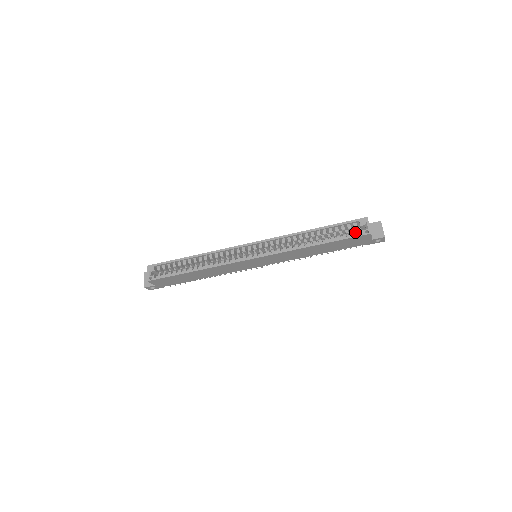
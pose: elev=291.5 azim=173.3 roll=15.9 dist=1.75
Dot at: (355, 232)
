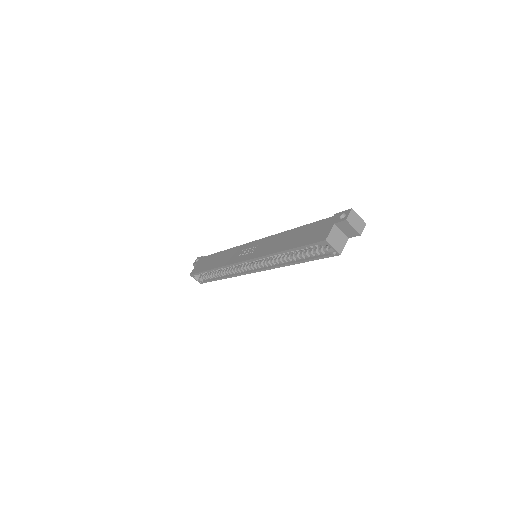
Dot at: (324, 251)
